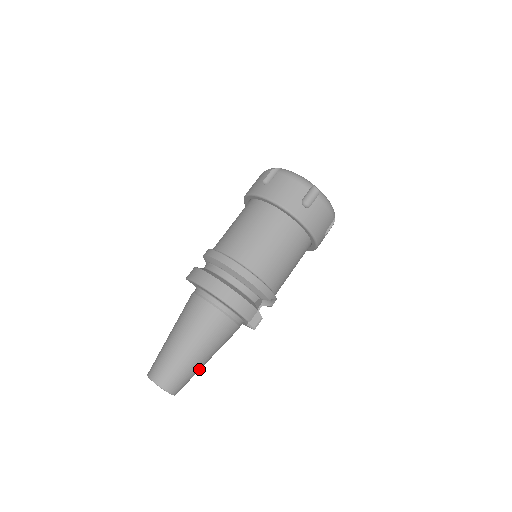
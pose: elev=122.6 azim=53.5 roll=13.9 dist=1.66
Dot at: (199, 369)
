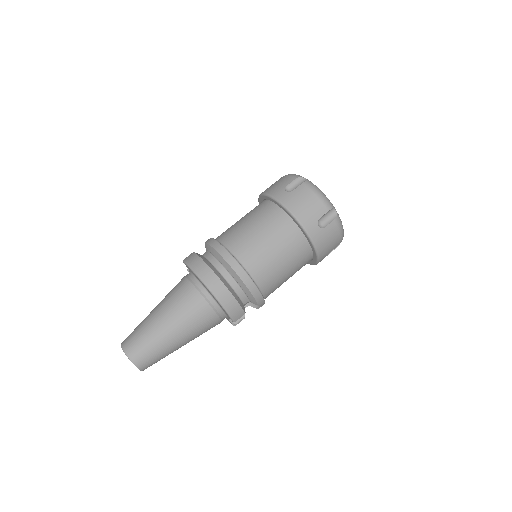
Dot at: occluded
